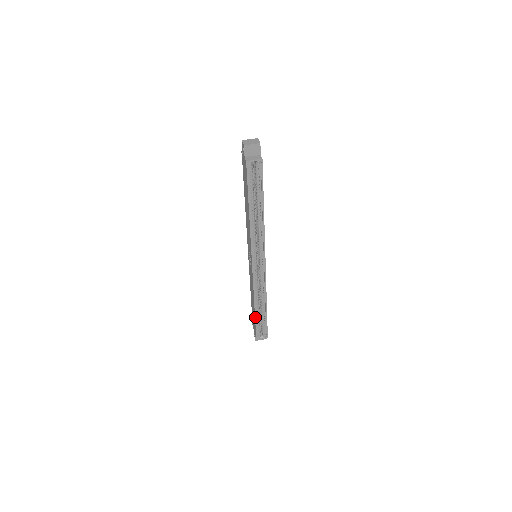
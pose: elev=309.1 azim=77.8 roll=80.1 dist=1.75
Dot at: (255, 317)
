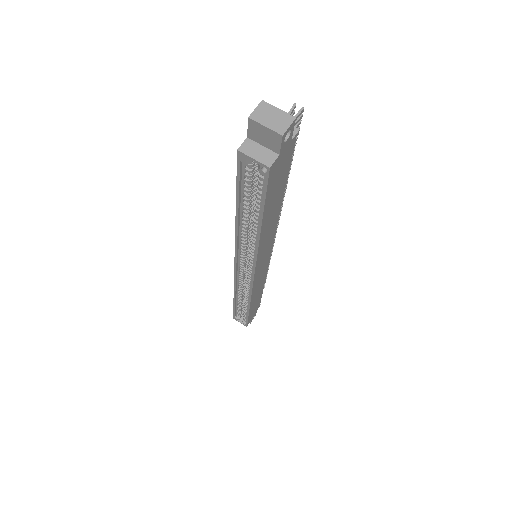
Dot at: (234, 304)
